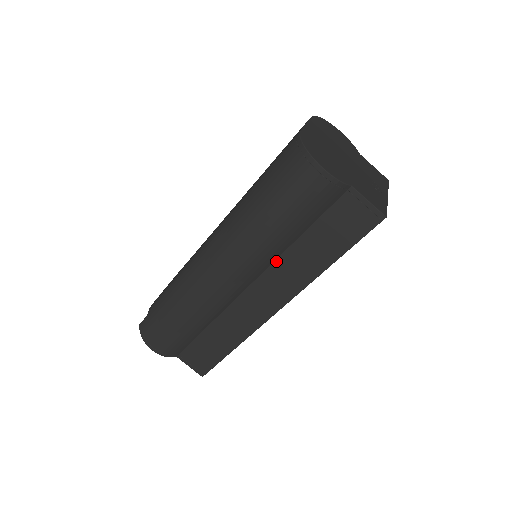
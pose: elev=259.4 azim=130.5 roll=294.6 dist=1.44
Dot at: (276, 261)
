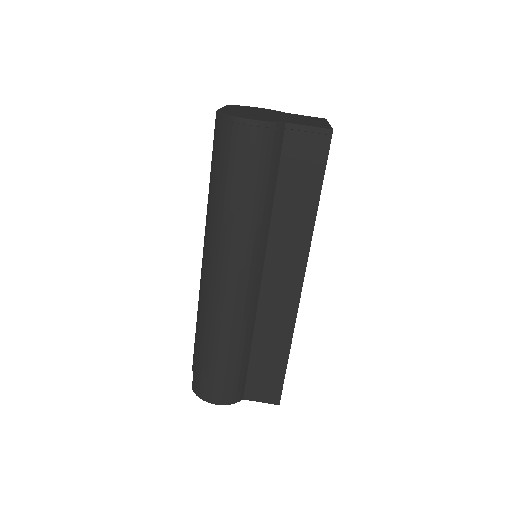
Dot at: (269, 238)
